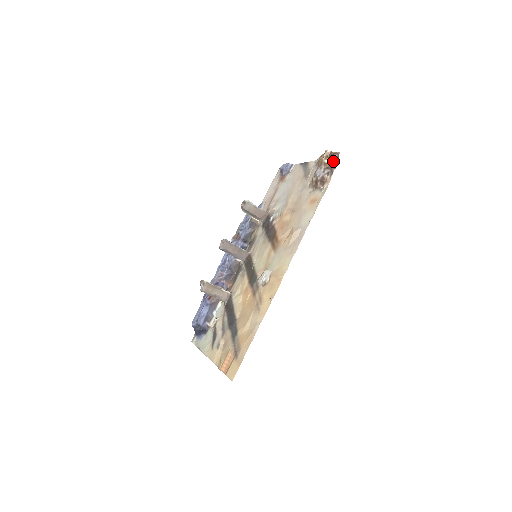
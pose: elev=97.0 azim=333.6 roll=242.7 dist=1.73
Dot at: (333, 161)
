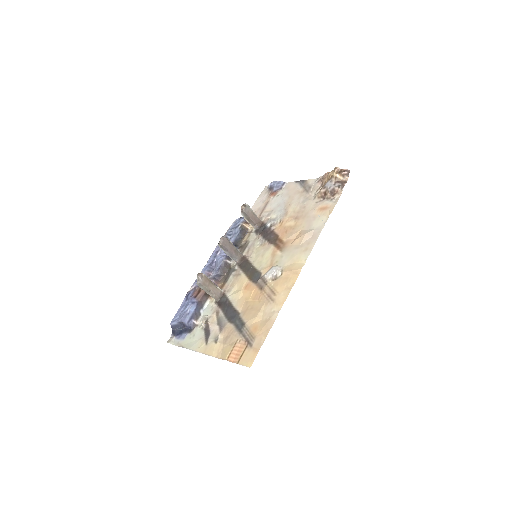
Dot at: (344, 177)
